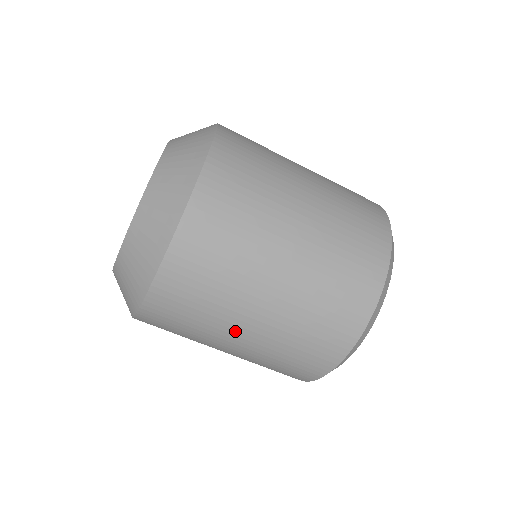
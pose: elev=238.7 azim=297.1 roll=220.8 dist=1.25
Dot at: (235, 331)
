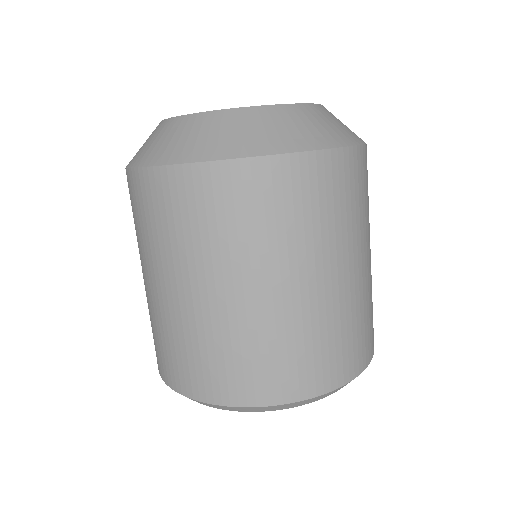
Dot at: (269, 276)
